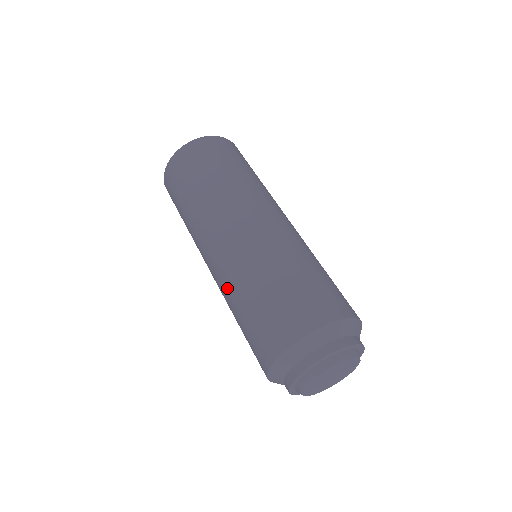
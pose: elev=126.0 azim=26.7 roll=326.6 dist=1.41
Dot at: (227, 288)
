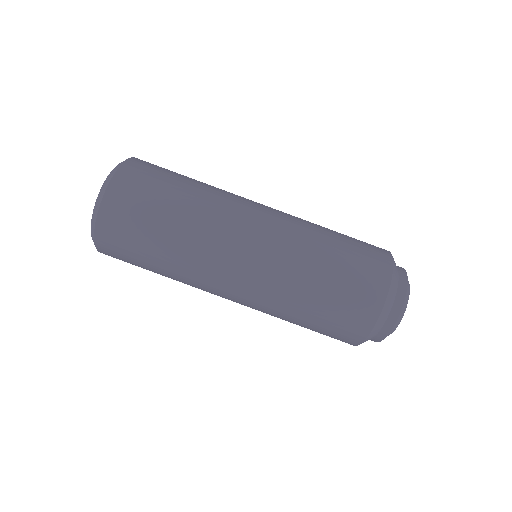
Dot at: (279, 298)
